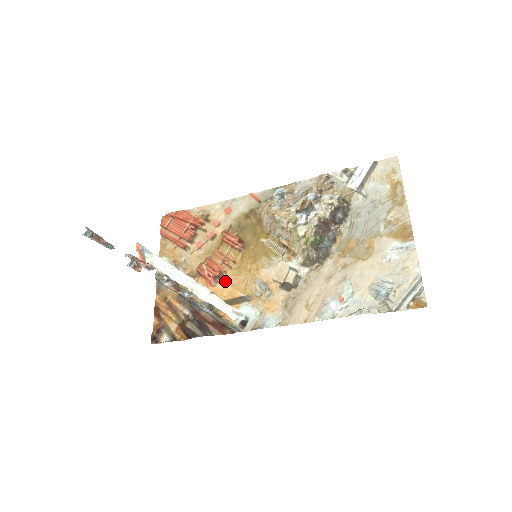
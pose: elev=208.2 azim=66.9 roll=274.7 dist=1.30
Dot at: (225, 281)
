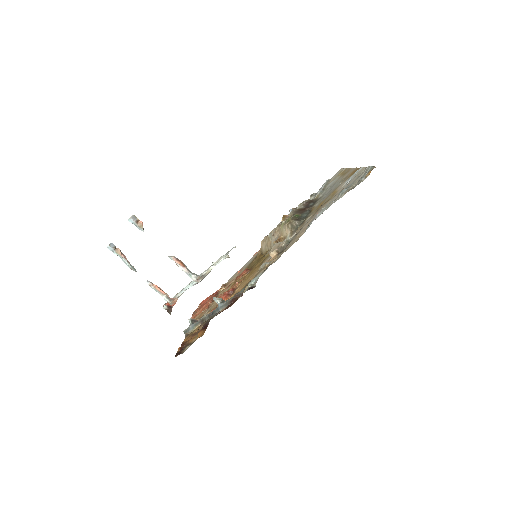
Dot at: (237, 289)
